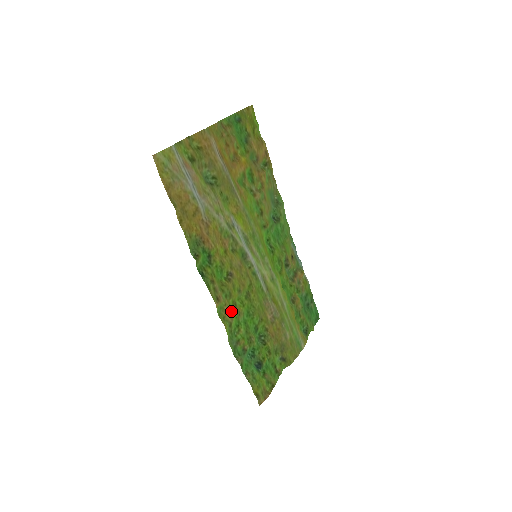
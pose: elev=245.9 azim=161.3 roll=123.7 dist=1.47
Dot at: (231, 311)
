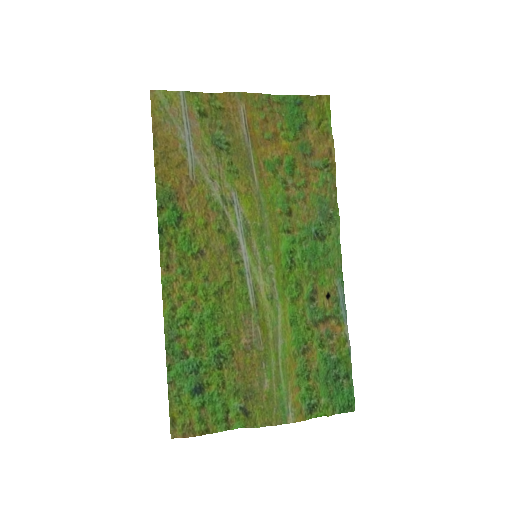
Dot at: (183, 294)
